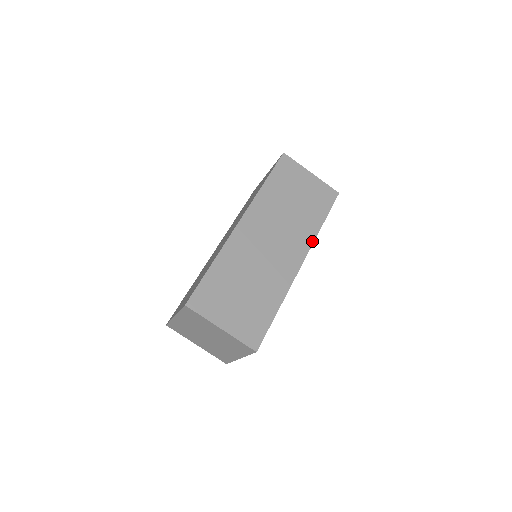
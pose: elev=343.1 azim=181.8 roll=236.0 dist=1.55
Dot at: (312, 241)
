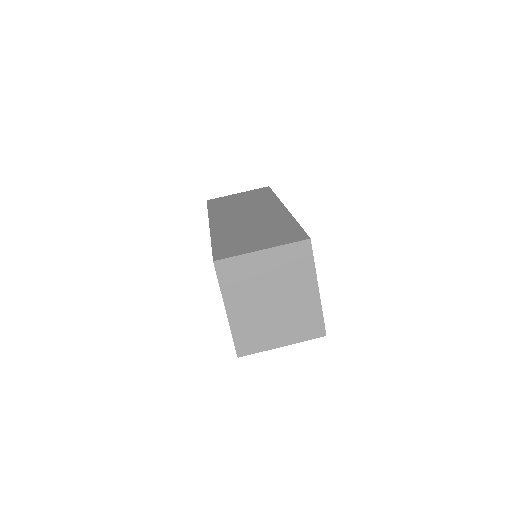
Dot at: (278, 200)
